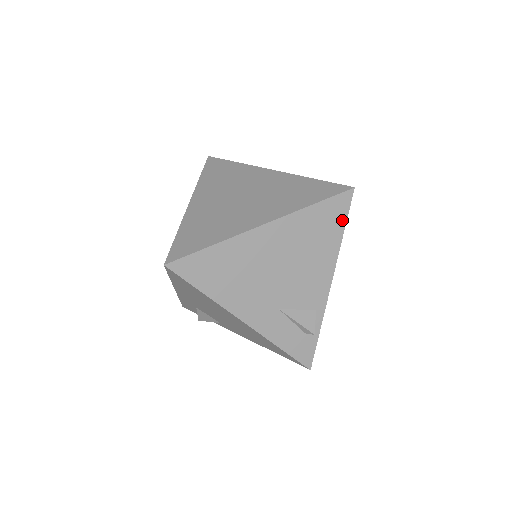
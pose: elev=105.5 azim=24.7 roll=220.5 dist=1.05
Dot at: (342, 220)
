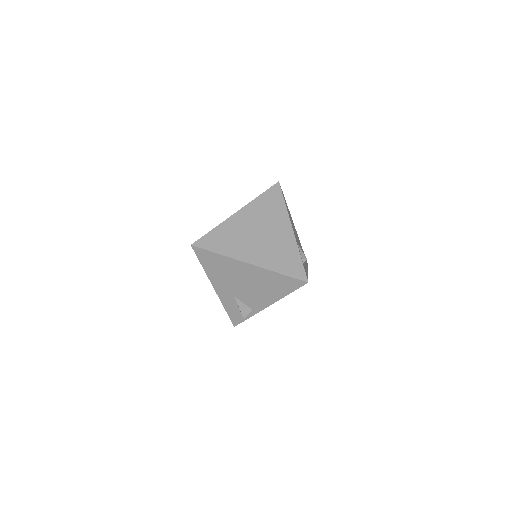
Dot at: (292, 289)
